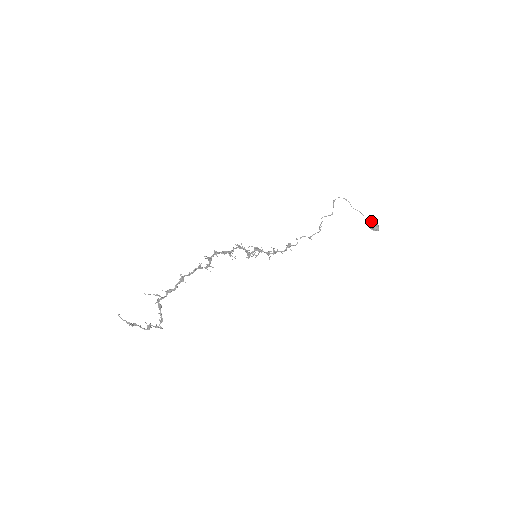
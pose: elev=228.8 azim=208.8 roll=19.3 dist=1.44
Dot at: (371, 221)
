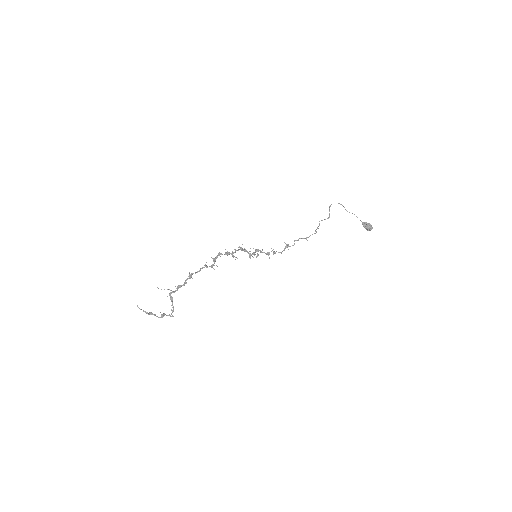
Dot at: (365, 222)
